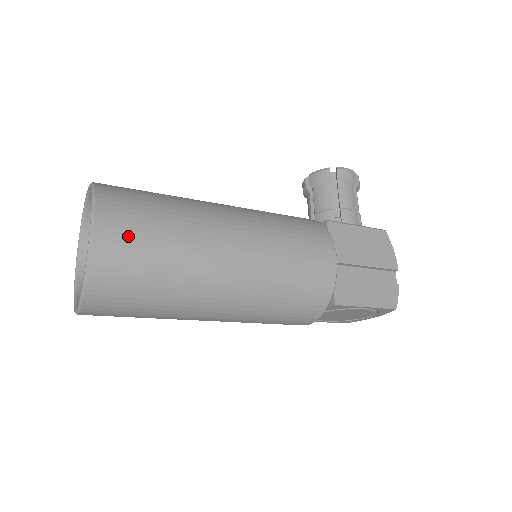
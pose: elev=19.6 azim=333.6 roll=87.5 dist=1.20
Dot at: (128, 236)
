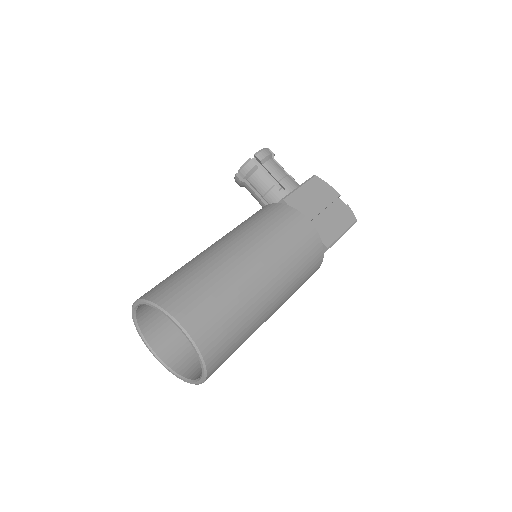
Dot at: (205, 315)
